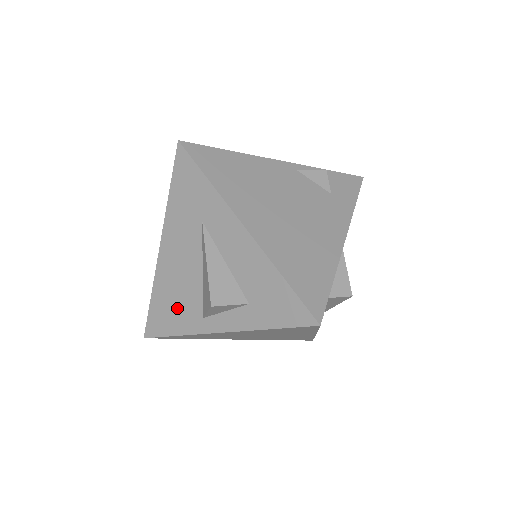
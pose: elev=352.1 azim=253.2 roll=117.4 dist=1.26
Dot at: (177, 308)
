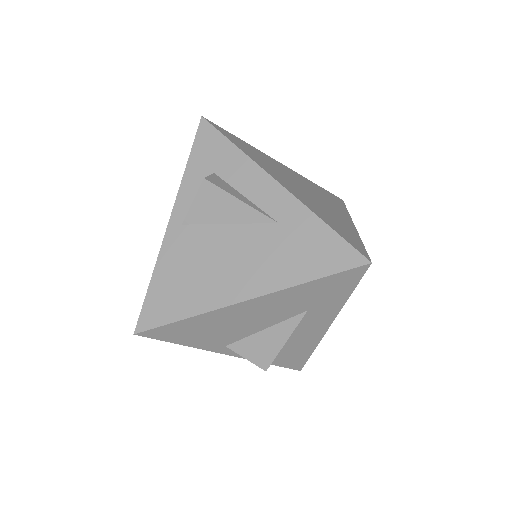
Dot at: (207, 335)
